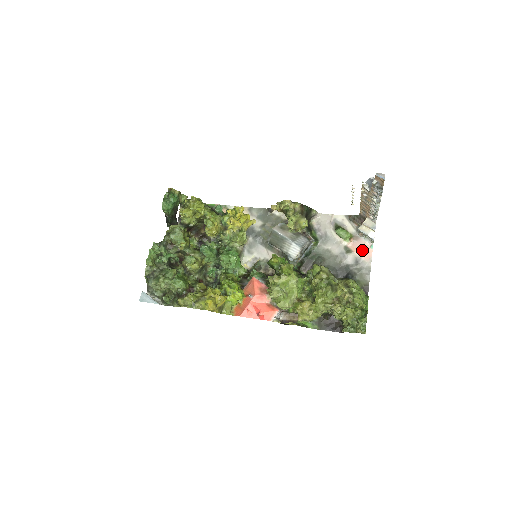
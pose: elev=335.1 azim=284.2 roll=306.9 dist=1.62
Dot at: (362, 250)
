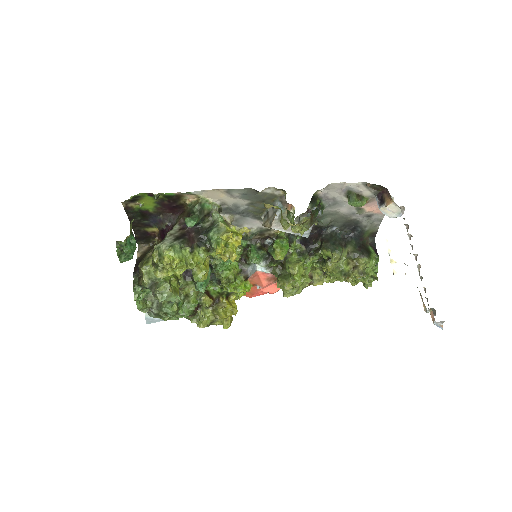
Dot at: (377, 208)
